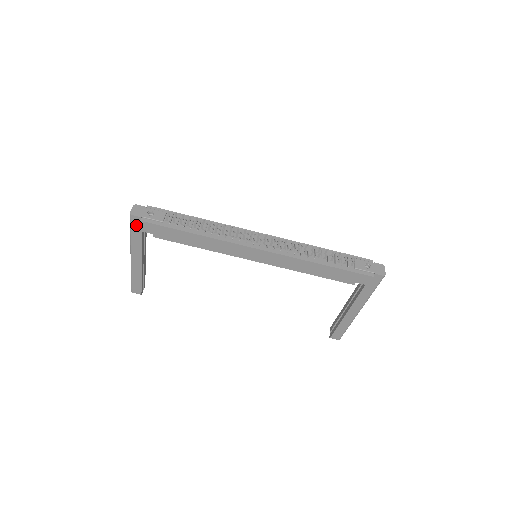
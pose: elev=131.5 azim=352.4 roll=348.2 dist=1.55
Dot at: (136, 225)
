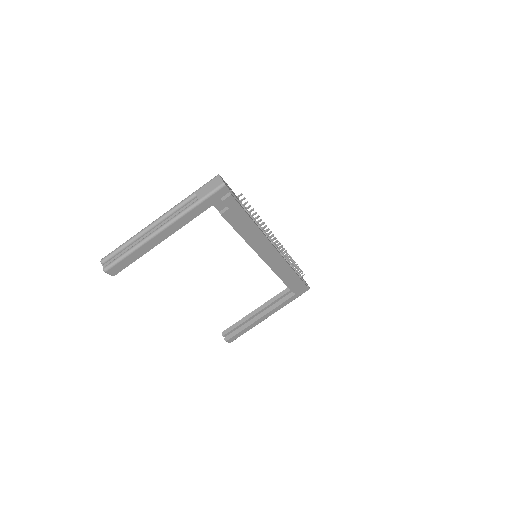
Dot at: (216, 196)
